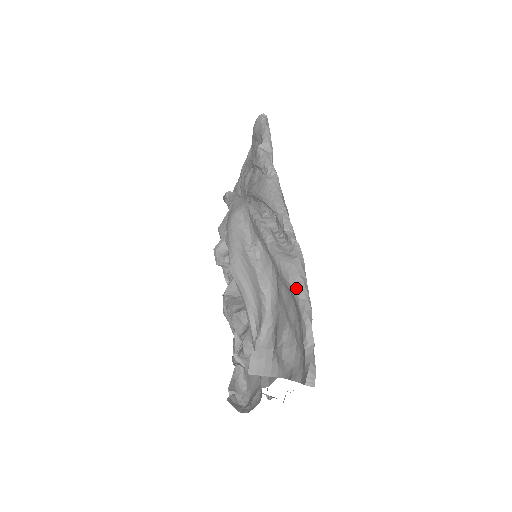
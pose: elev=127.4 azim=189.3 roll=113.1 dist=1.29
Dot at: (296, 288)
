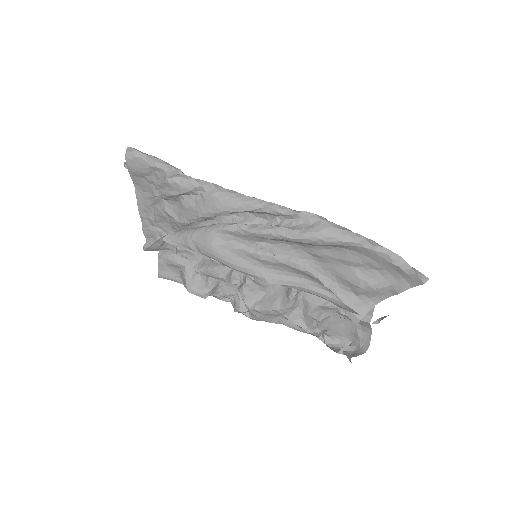
Dot at: (350, 239)
